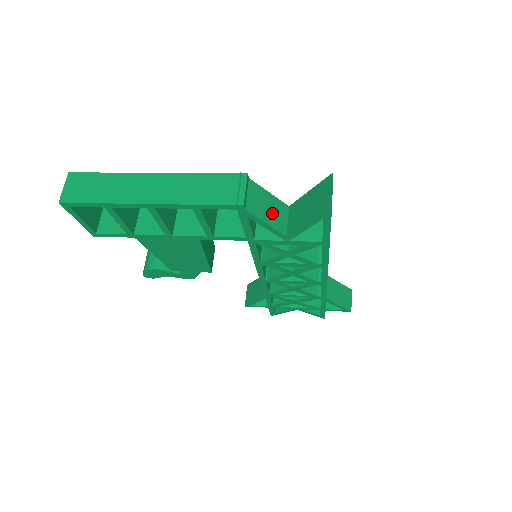
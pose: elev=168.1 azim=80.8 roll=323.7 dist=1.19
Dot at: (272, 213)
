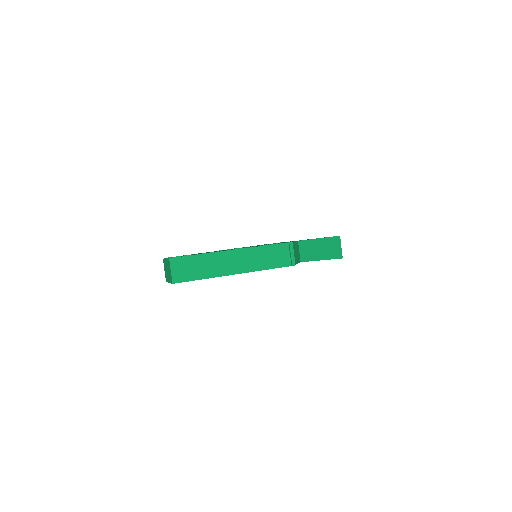
Dot at: (297, 254)
